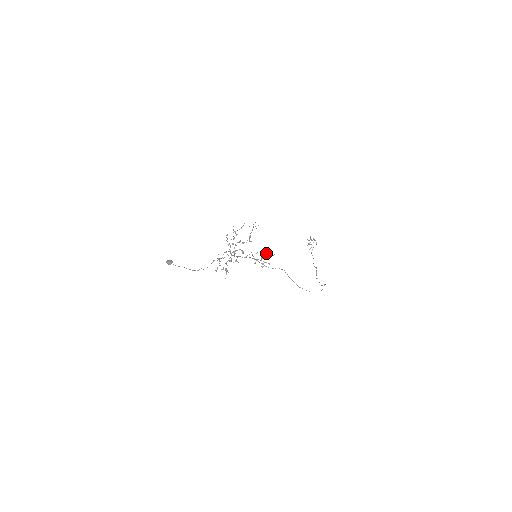
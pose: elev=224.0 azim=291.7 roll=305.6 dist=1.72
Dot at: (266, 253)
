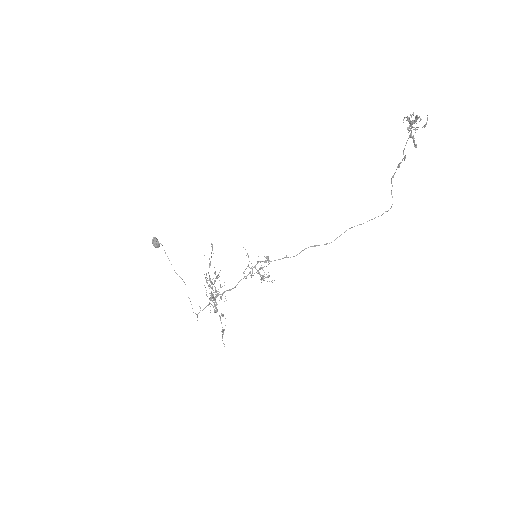
Dot at: (262, 279)
